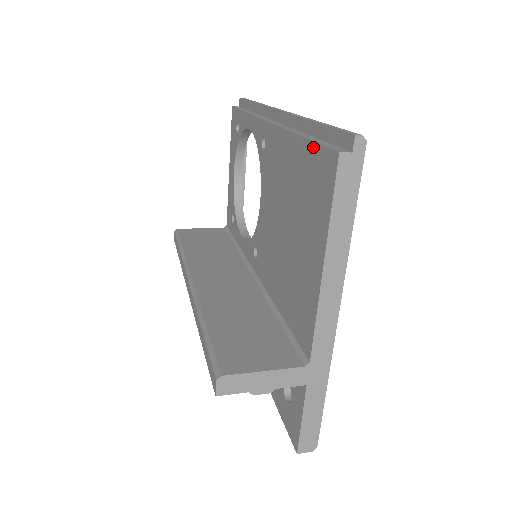
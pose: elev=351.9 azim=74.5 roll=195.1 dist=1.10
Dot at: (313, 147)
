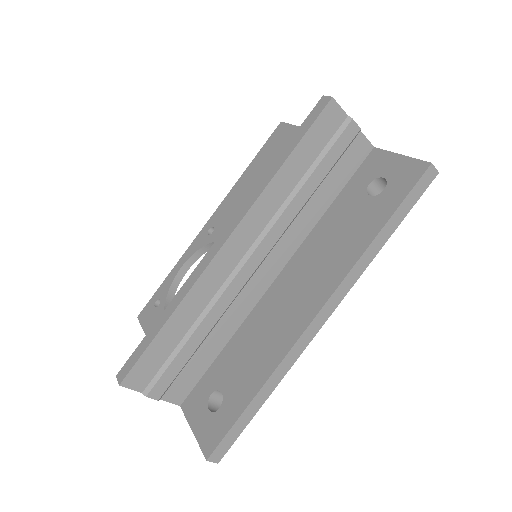
Dot at: (263, 148)
